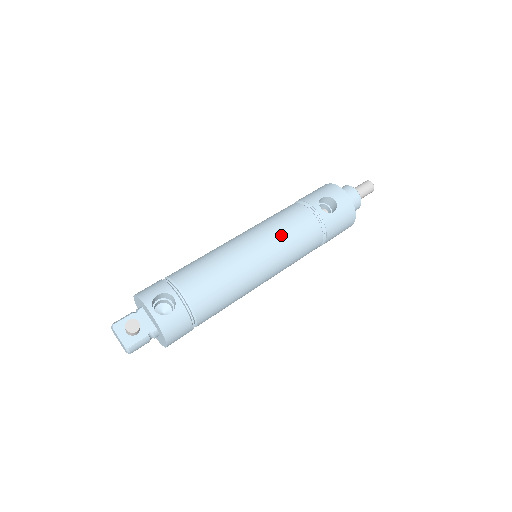
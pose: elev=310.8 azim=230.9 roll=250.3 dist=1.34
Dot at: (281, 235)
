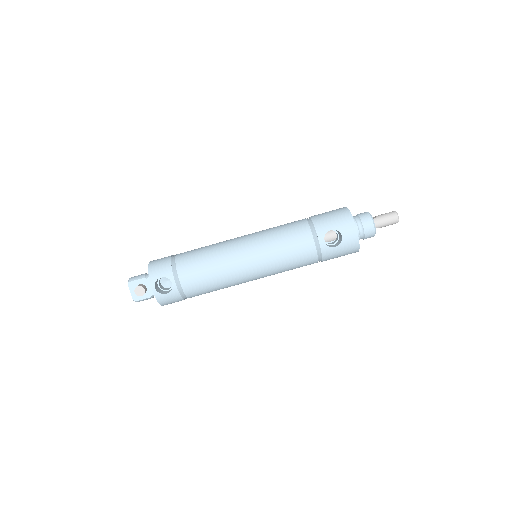
Dot at: (276, 256)
